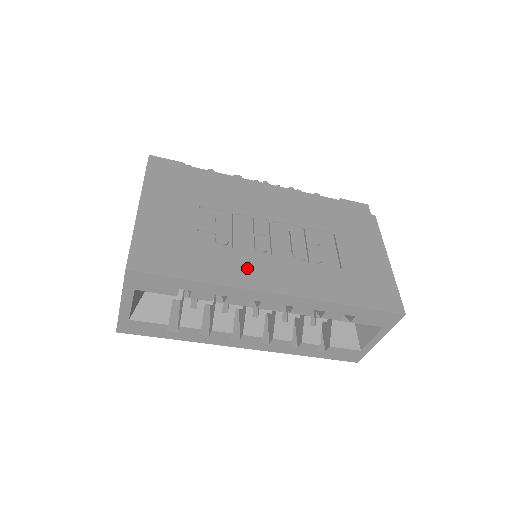
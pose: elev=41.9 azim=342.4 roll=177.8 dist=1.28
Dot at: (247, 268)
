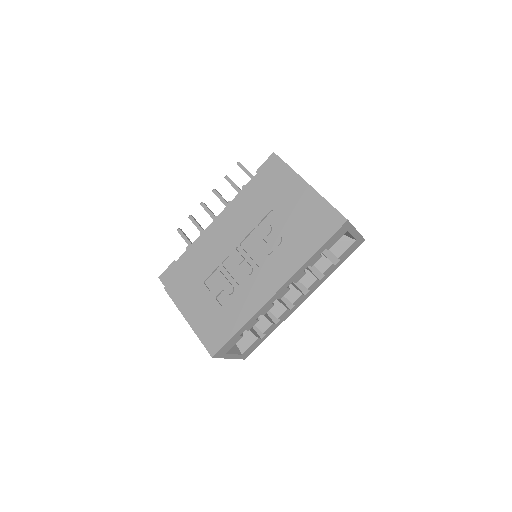
Dot at: (253, 293)
